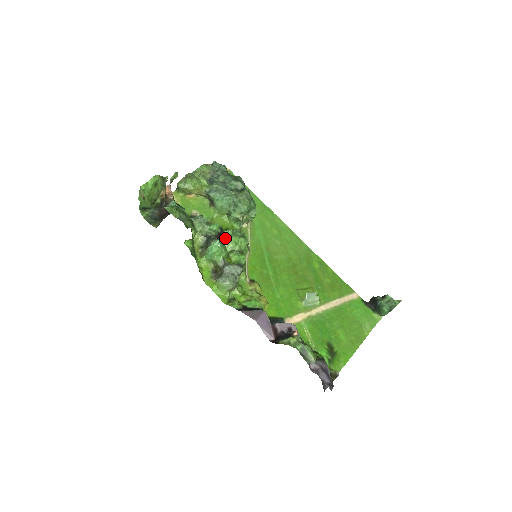
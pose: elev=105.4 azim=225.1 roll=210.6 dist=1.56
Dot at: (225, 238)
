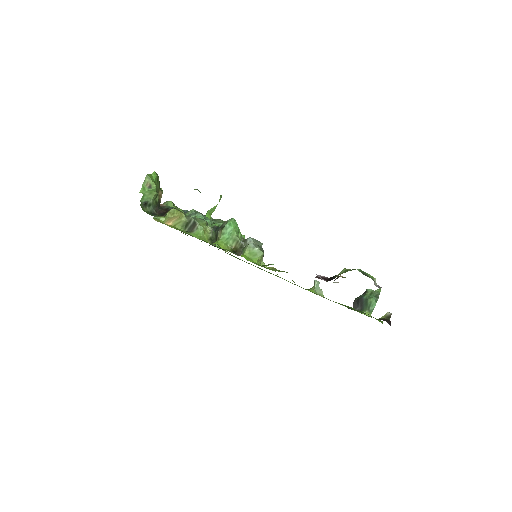
Dot at: occluded
